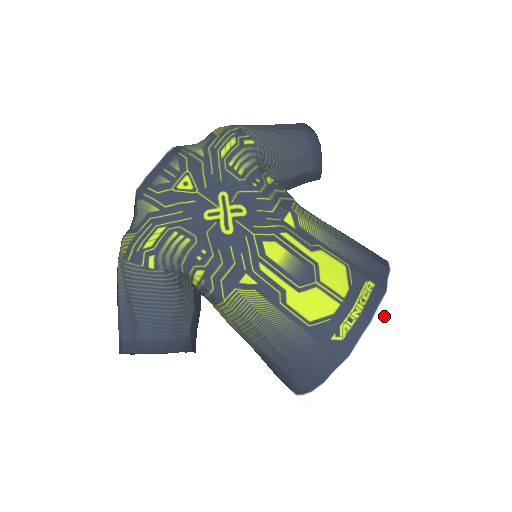
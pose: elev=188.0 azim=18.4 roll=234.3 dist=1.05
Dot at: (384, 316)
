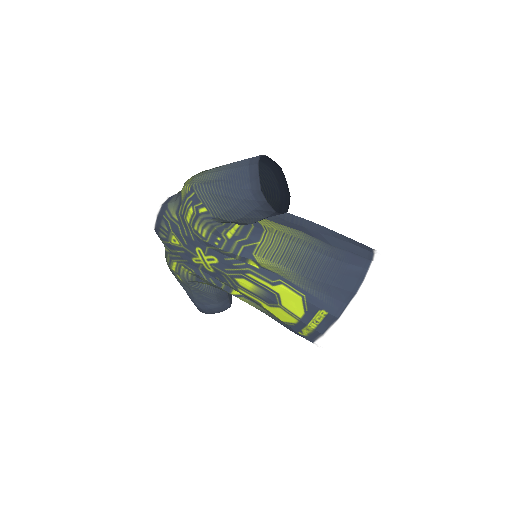
Dot at: (336, 332)
